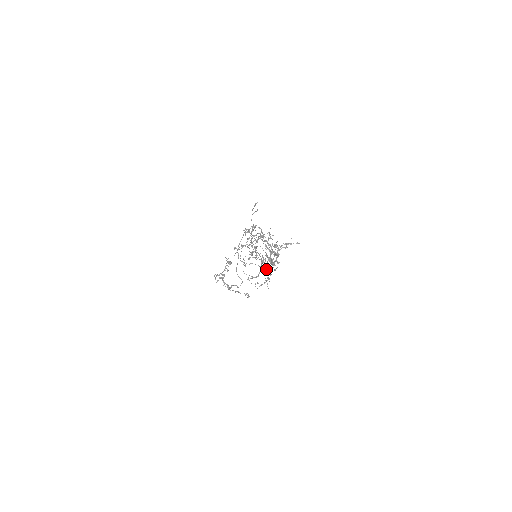
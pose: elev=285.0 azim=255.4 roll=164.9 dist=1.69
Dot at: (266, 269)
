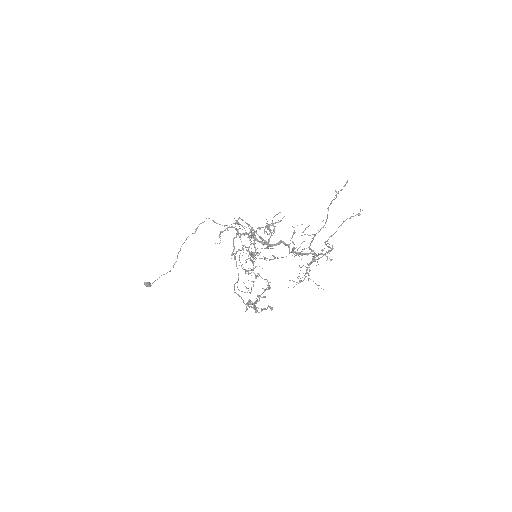
Dot at: occluded
